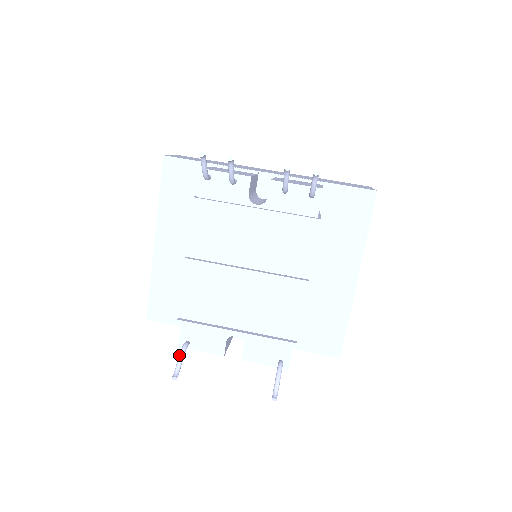
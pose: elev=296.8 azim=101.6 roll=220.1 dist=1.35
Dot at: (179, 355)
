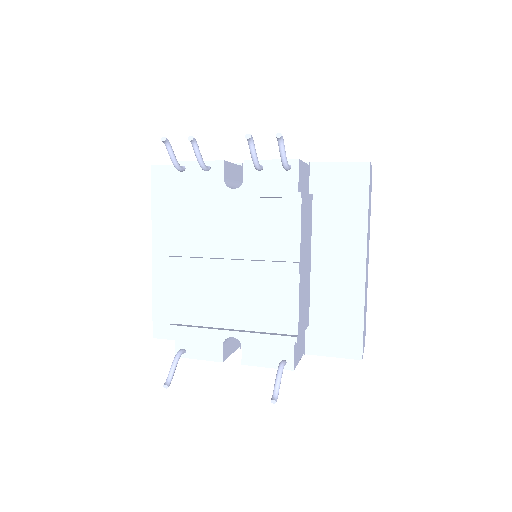
Dot at: (172, 362)
